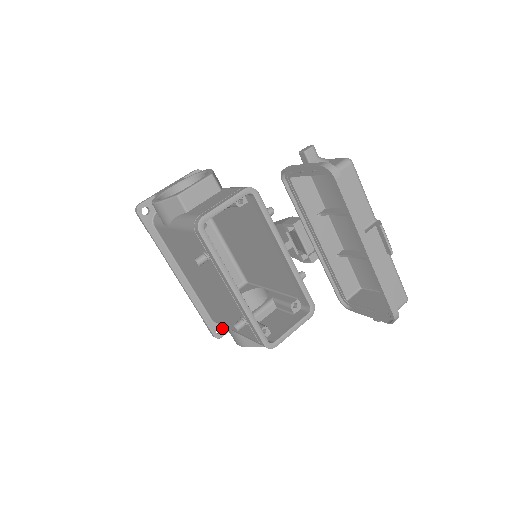
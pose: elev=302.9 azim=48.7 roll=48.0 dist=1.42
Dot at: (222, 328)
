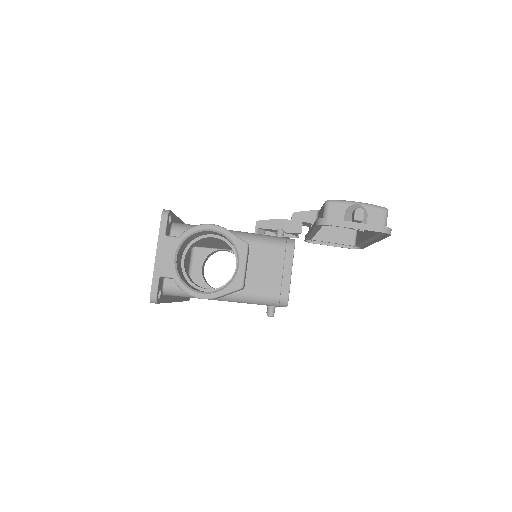
Dot at: occluded
